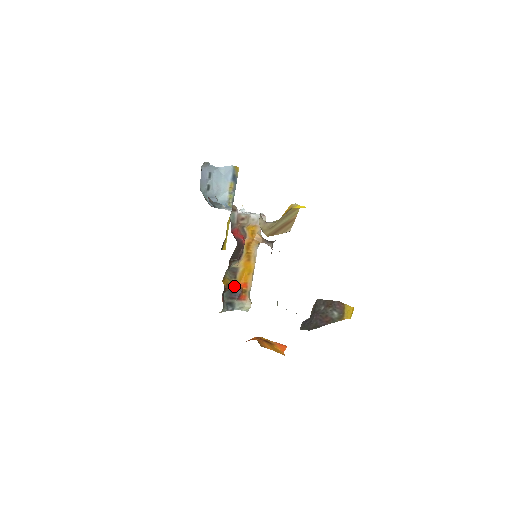
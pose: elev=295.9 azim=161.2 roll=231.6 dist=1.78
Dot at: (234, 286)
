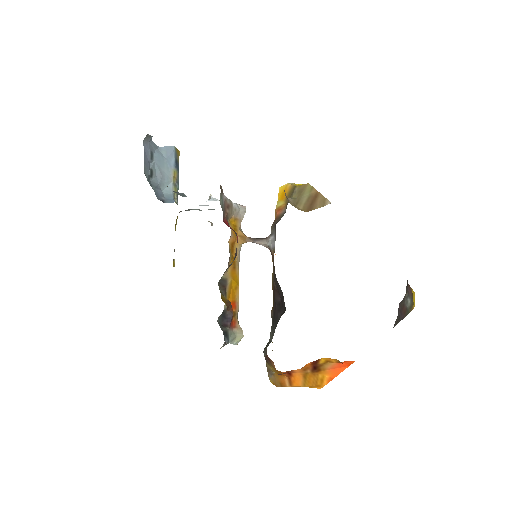
Dot at: (225, 307)
